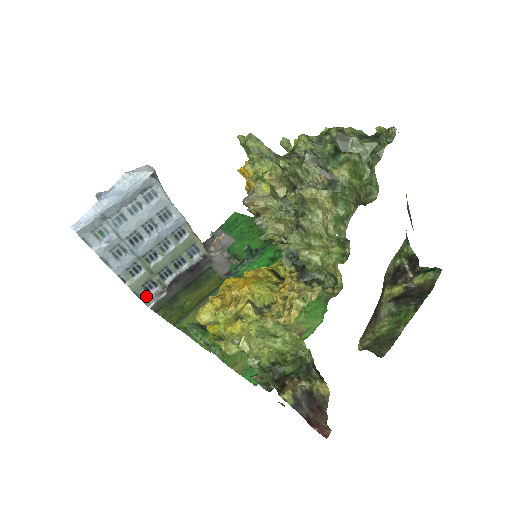
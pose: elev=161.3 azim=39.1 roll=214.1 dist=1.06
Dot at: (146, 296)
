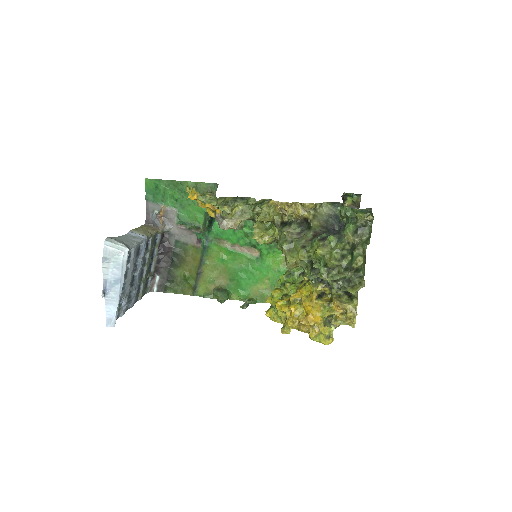
Dot at: (148, 289)
